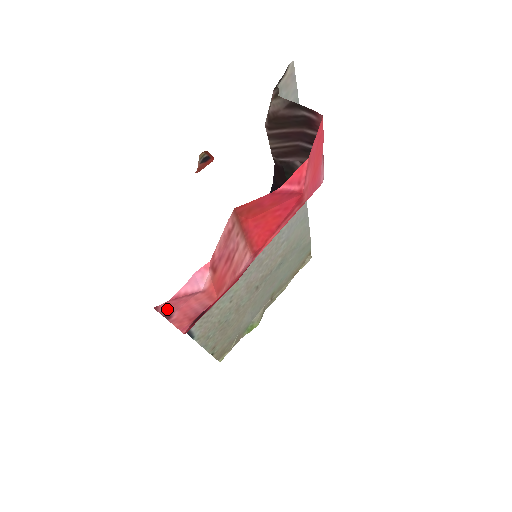
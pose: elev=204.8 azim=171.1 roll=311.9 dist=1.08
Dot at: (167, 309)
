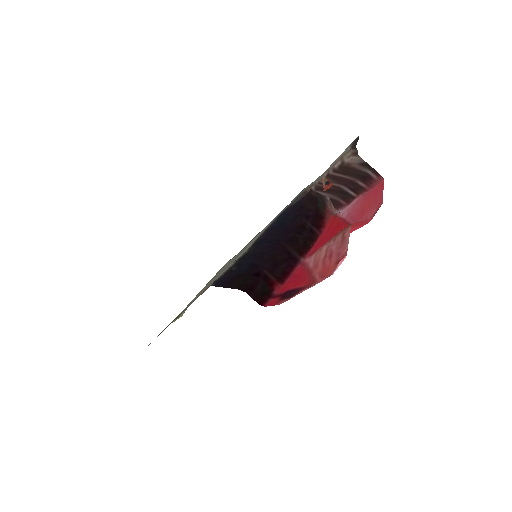
Dot at: (316, 283)
